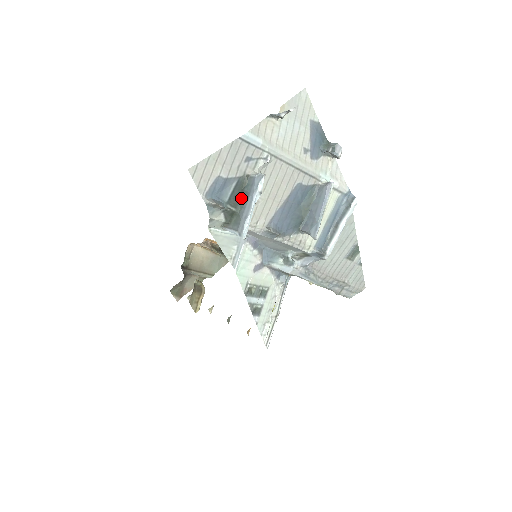
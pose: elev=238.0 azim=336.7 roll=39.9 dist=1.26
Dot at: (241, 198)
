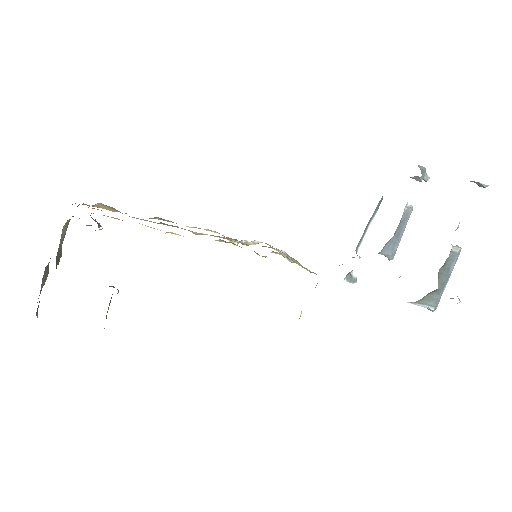
Dot at: (439, 273)
